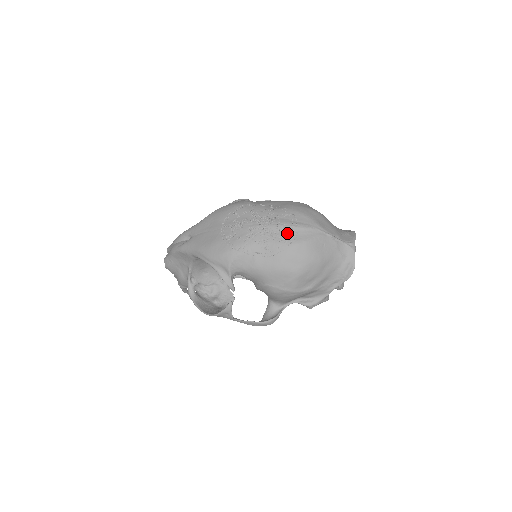
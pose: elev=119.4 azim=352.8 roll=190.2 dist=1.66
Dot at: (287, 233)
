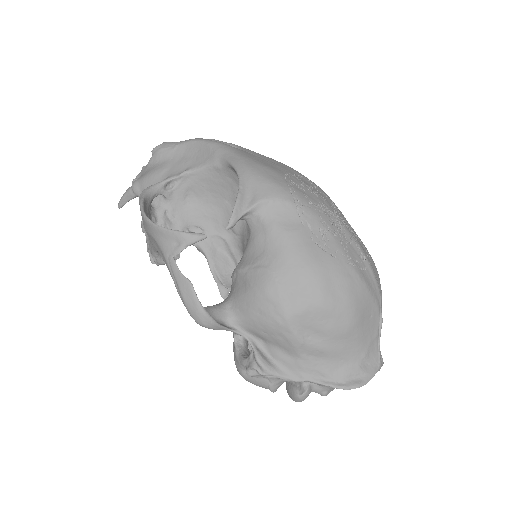
Dot at: (357, 254)
